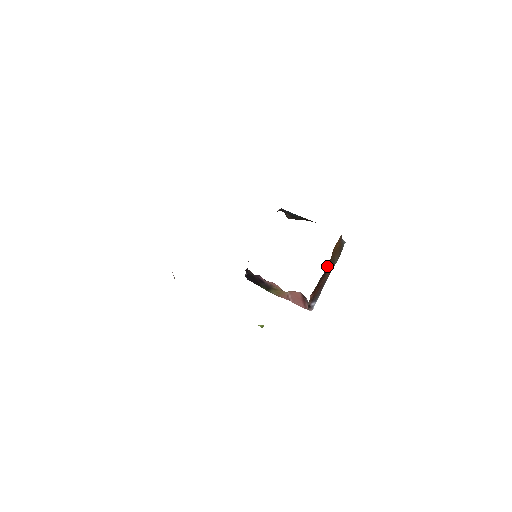
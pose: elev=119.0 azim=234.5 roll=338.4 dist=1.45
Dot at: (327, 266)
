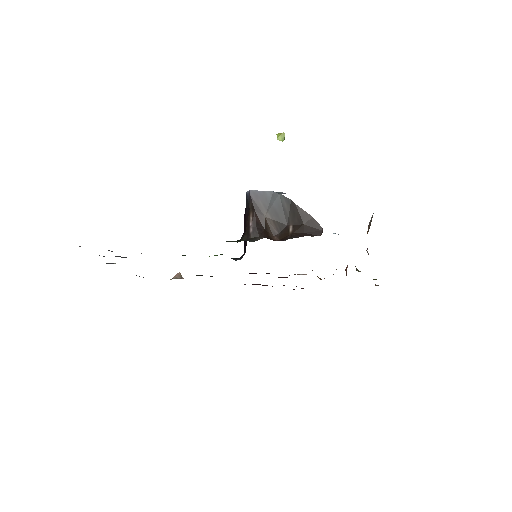
Dot at: occluded
